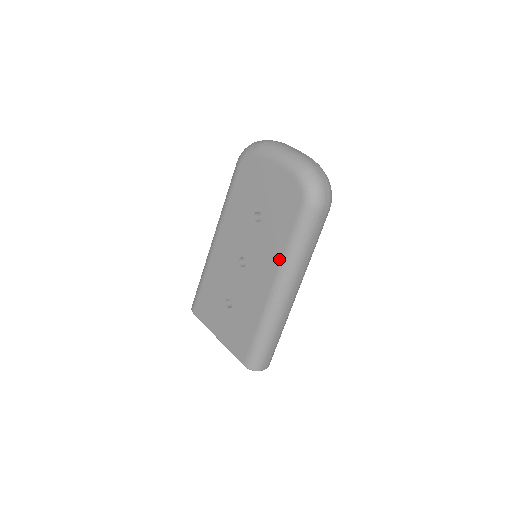
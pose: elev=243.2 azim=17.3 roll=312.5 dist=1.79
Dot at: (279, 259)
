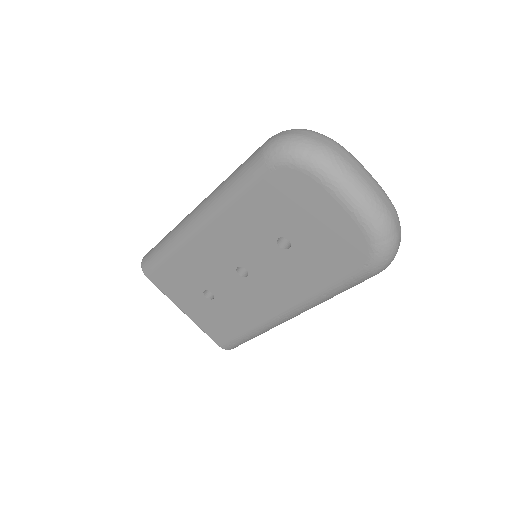
Dot at: (303, 296)
